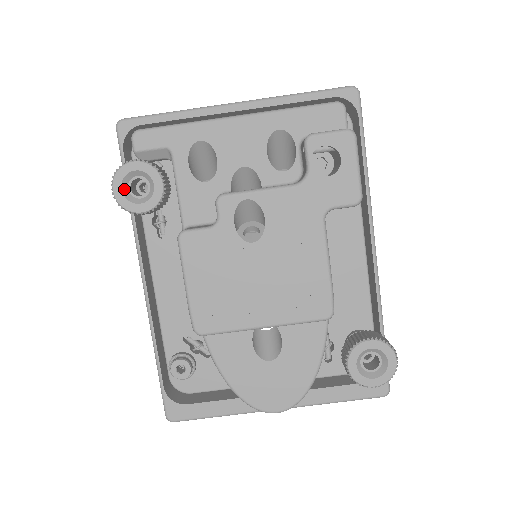
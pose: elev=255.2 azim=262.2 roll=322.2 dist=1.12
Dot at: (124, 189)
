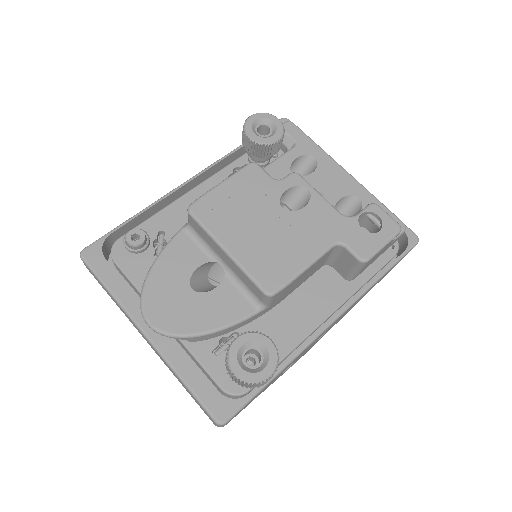
Dot at: (257, 122)
